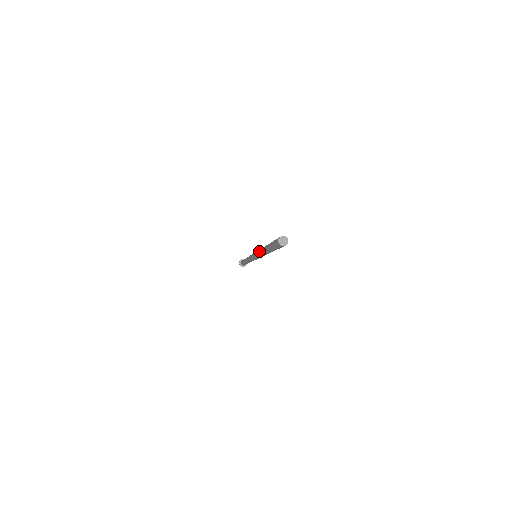
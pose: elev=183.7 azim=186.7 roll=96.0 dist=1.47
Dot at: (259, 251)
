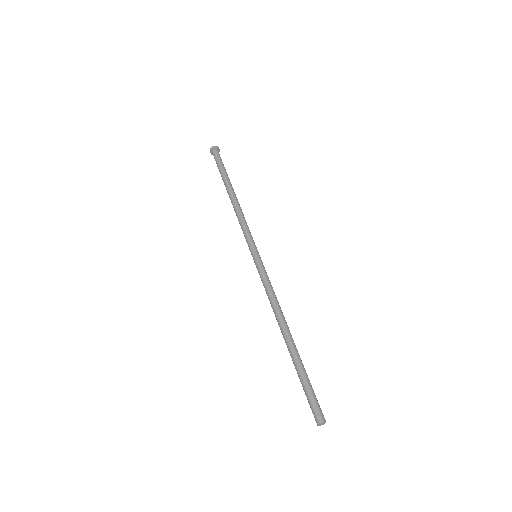
Dot at: occluded
